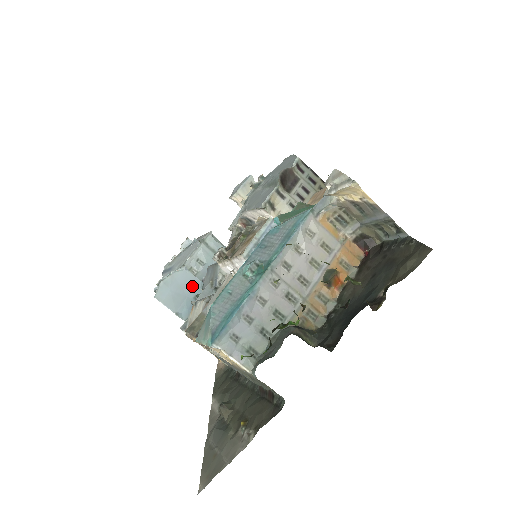
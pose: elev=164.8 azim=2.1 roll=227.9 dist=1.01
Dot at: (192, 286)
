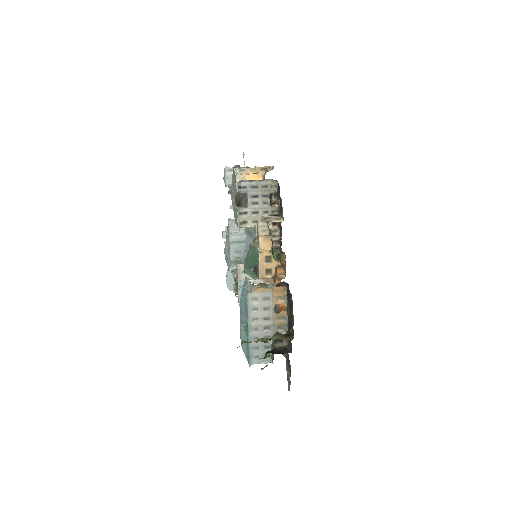
Dot at: occluded
